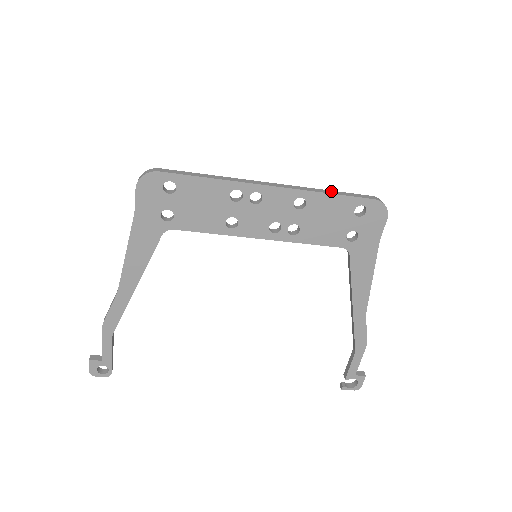
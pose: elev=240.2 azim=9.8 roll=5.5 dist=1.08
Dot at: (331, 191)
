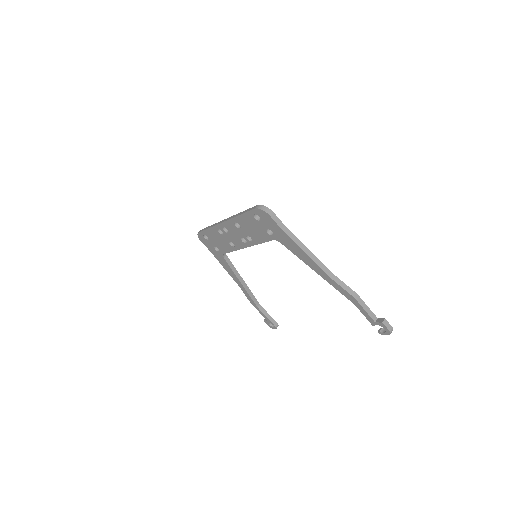
Dot at: (242, 212)
